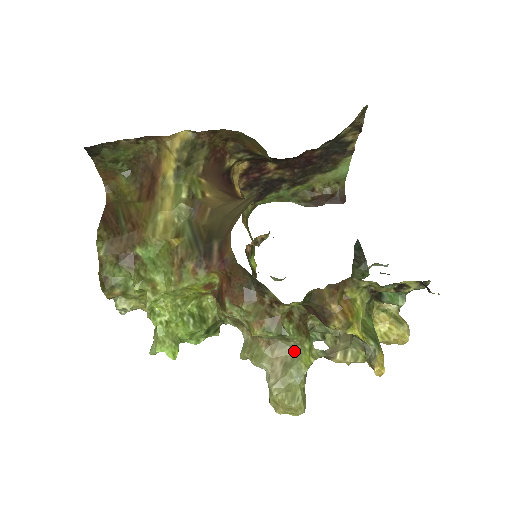
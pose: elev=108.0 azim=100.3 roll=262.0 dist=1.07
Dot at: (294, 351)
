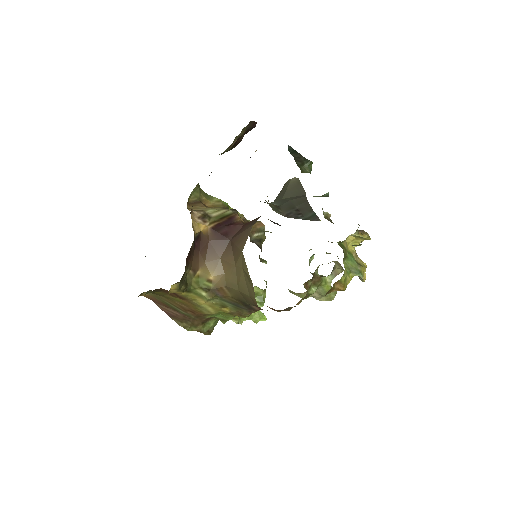
Dot at: (318, 288)
